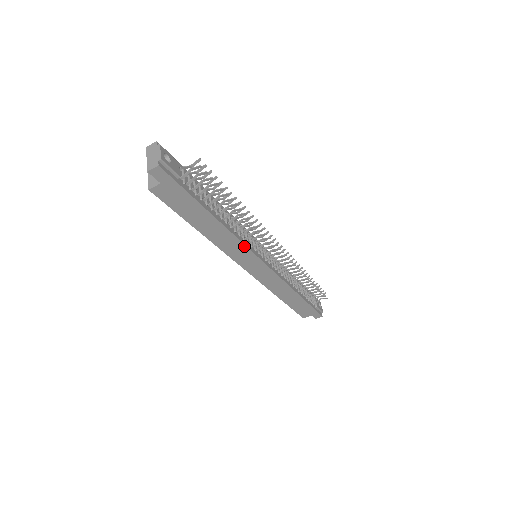
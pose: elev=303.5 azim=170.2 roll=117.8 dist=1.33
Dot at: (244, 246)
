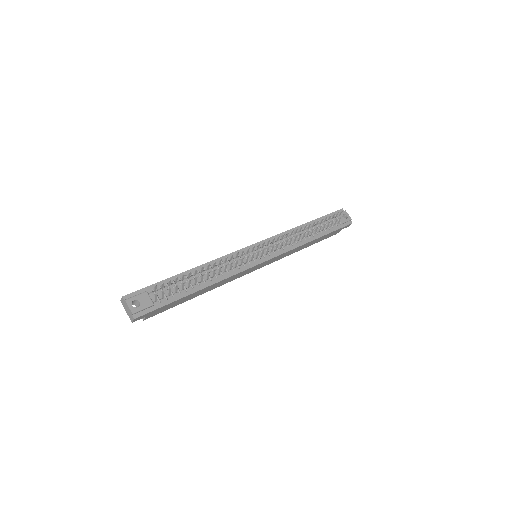
Dot at: (237, 274)
